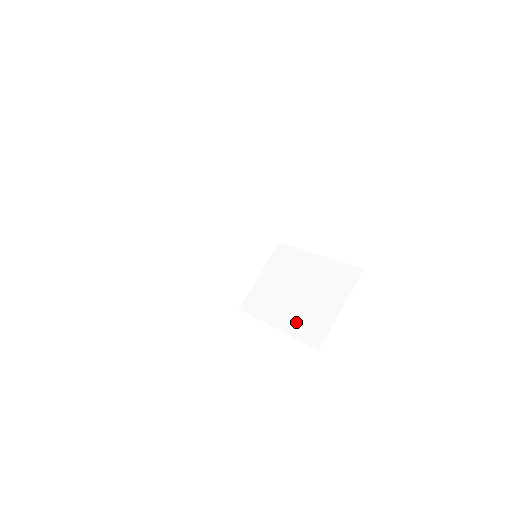
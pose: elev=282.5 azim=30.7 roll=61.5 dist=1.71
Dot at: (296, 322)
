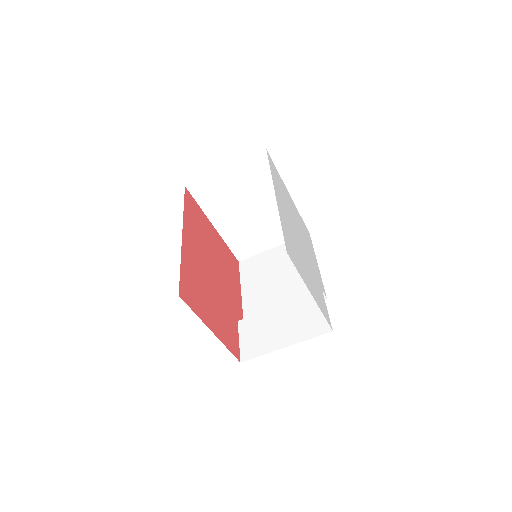
Dot at: (235, 235)
